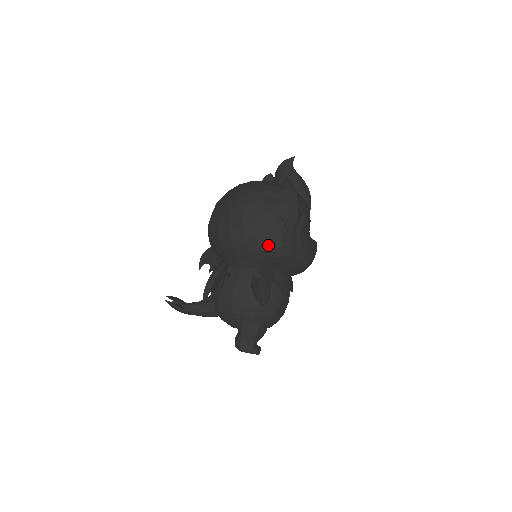
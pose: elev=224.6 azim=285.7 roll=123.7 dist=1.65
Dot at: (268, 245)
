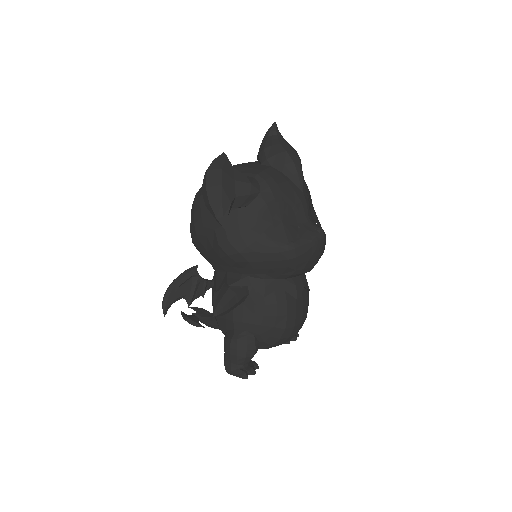
Dot at: (215, 242)
